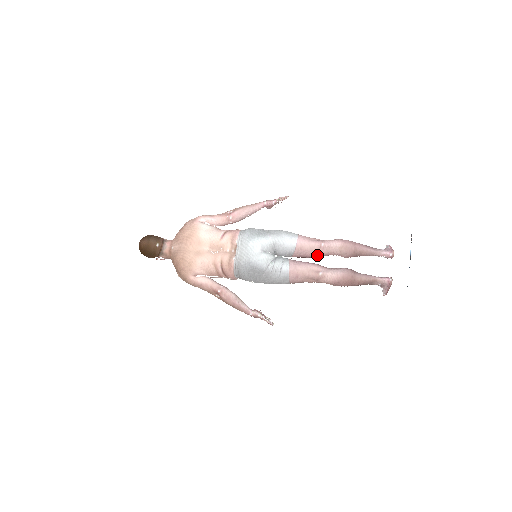
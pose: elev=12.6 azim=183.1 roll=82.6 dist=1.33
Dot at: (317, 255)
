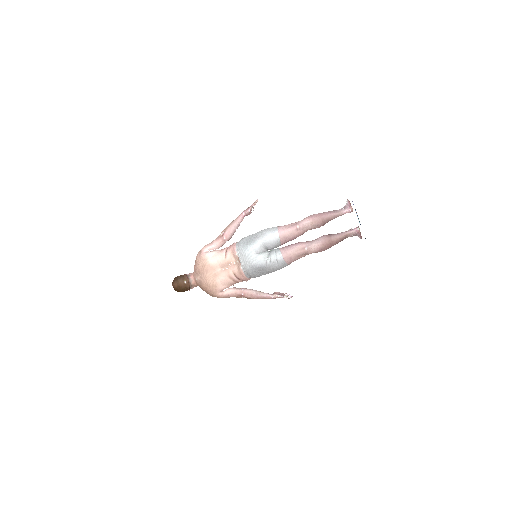
Dot at: (298, 236)
